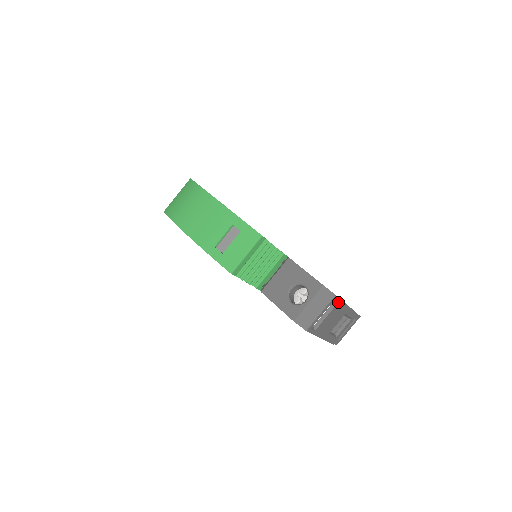
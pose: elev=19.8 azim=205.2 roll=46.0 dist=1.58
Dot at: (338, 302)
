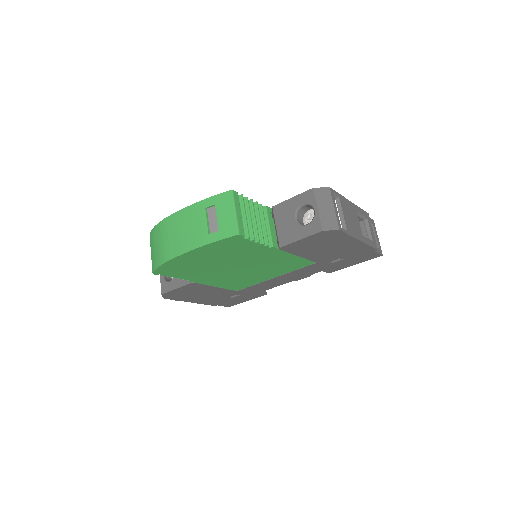
Dot at: (338, 197)
